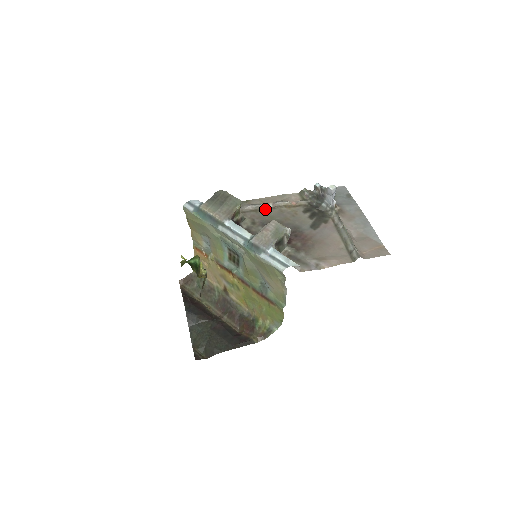
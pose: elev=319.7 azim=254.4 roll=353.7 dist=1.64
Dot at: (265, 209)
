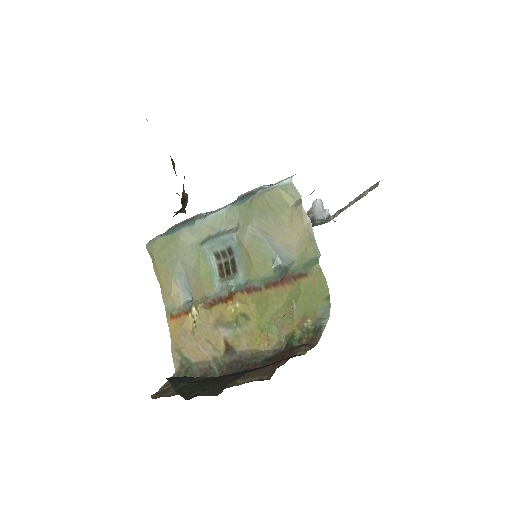
Dot at: occluded
